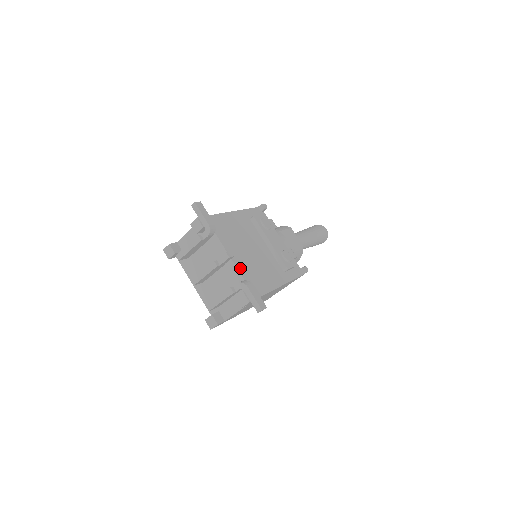
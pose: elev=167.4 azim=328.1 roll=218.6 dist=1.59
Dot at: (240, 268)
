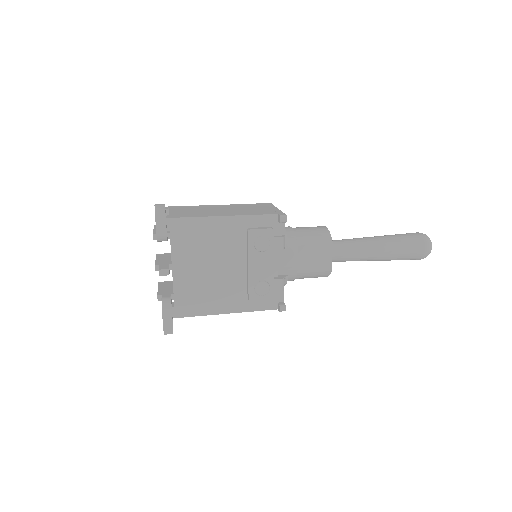
Dot at: (178, 284)
